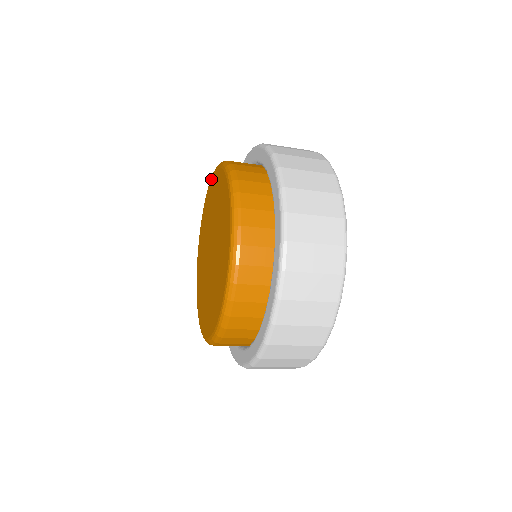
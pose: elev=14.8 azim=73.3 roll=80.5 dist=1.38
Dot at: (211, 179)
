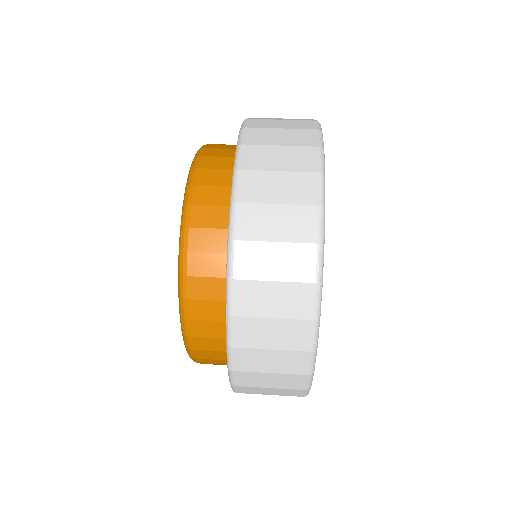
Dot at: occluded
